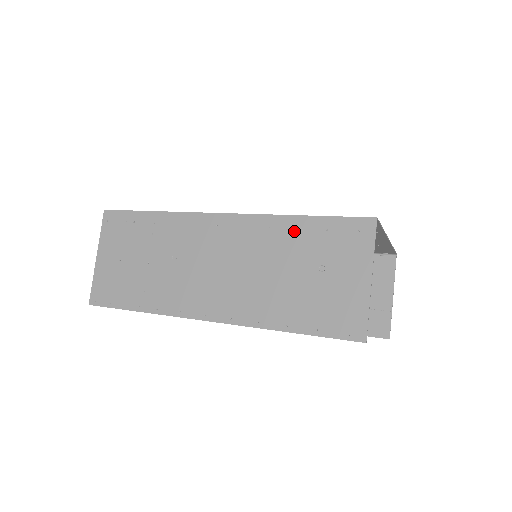
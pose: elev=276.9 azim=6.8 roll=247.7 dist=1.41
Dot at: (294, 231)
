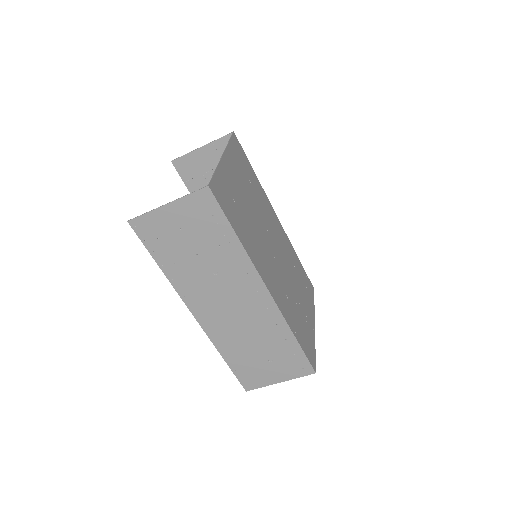
Dot at: (284, 339)
